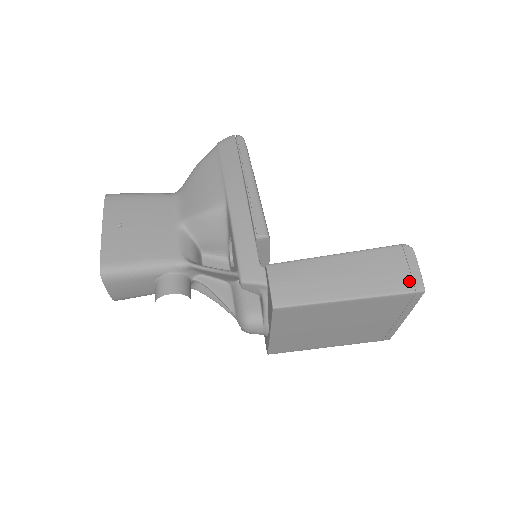
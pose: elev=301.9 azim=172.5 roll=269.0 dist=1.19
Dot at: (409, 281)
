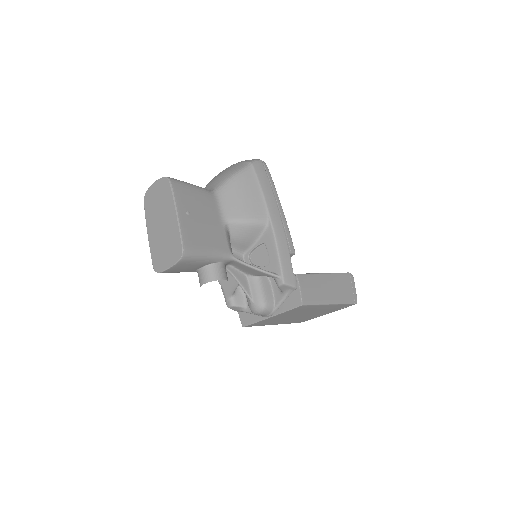
Dot at: (353, 296)
